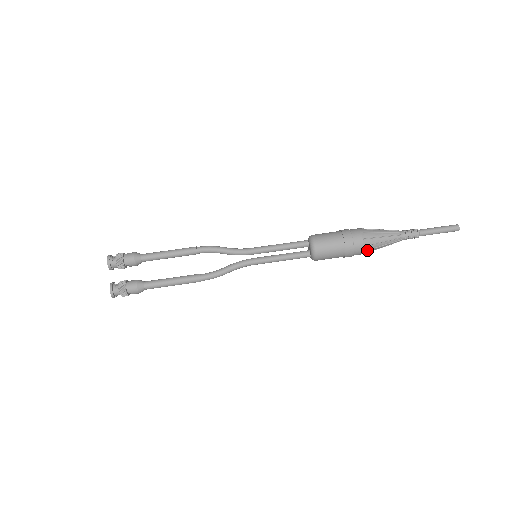
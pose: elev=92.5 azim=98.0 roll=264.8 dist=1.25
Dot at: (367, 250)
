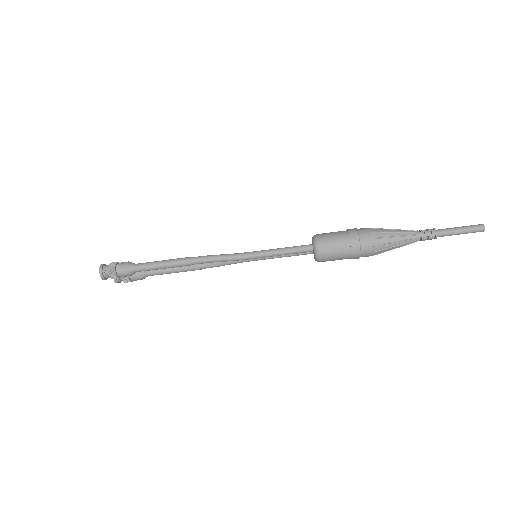
Dot at: occluded
